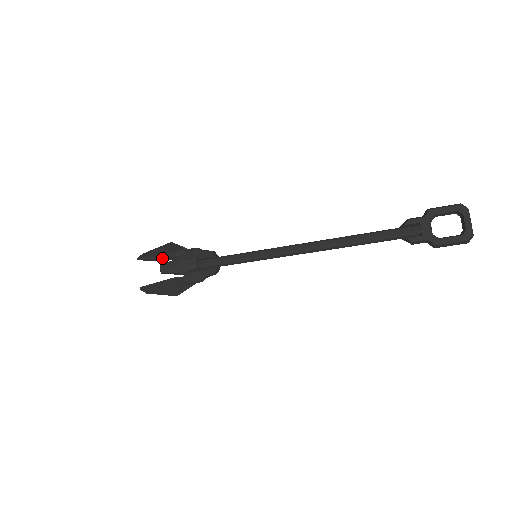
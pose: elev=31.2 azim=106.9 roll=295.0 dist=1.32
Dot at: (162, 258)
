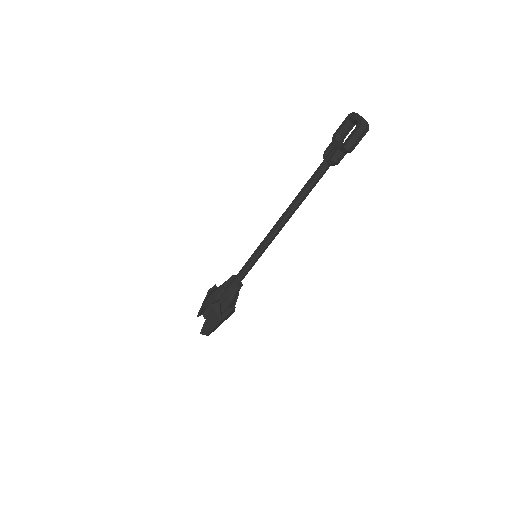
Dot at: occluded
